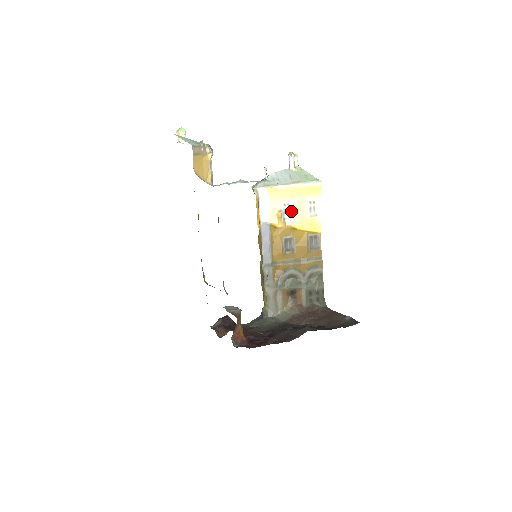
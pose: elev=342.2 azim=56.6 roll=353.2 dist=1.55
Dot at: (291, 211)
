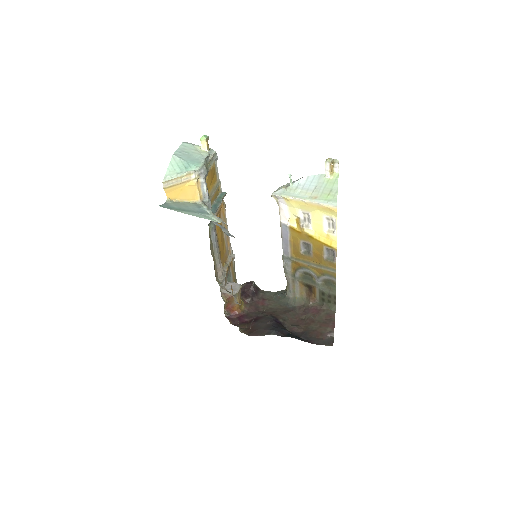
Dot at: (310, 221)
